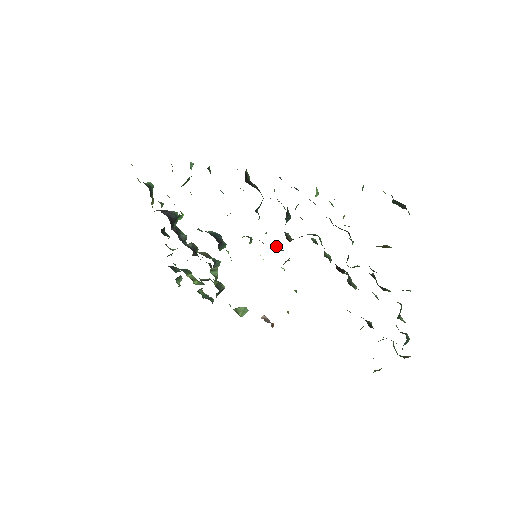
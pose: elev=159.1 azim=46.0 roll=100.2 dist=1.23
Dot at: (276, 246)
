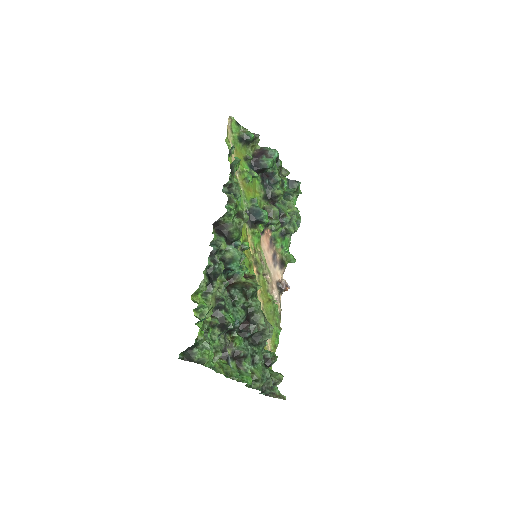
Dot at: occluded
